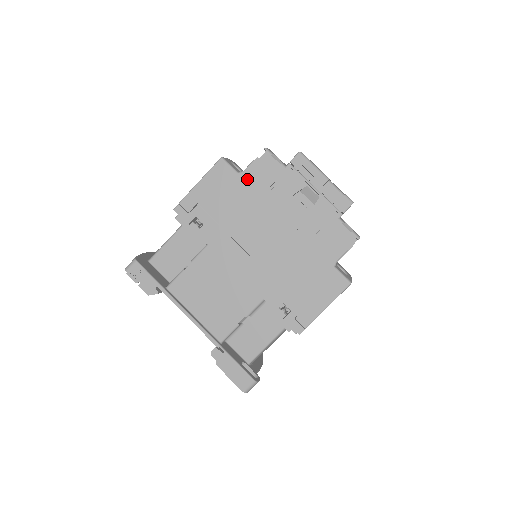
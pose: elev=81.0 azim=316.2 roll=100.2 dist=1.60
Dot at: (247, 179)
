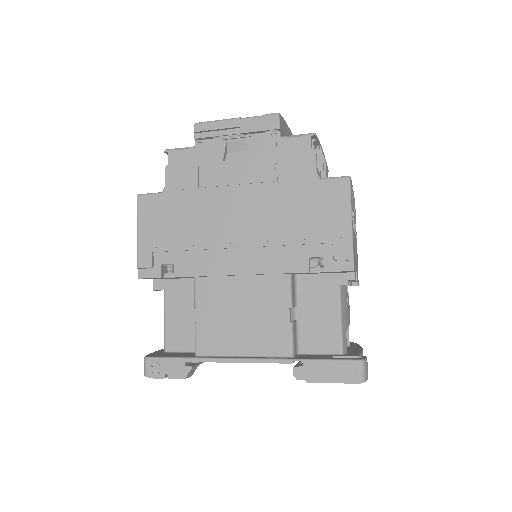
Dot at: (173, 189)
